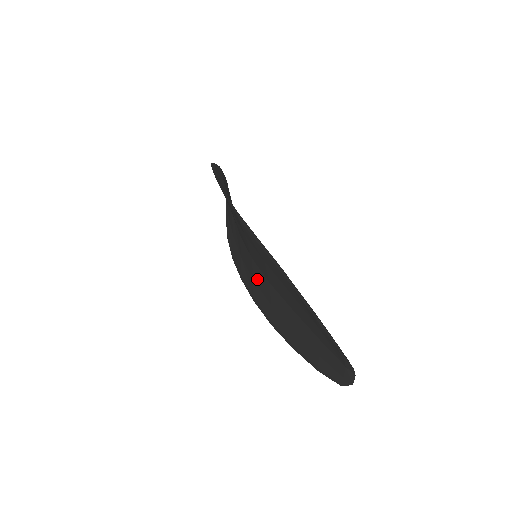
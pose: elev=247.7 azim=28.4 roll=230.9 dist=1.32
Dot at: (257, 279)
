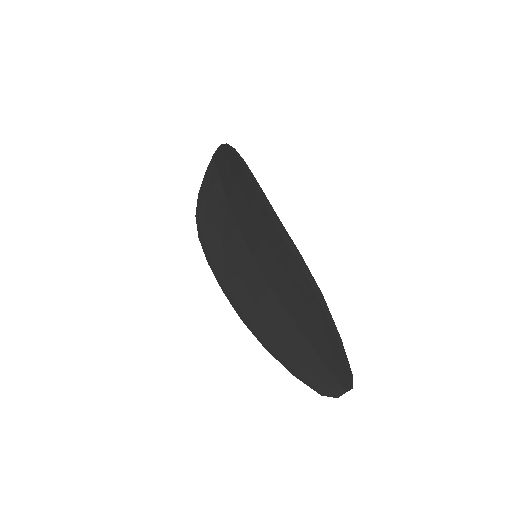
Dot at: (247, 276)
